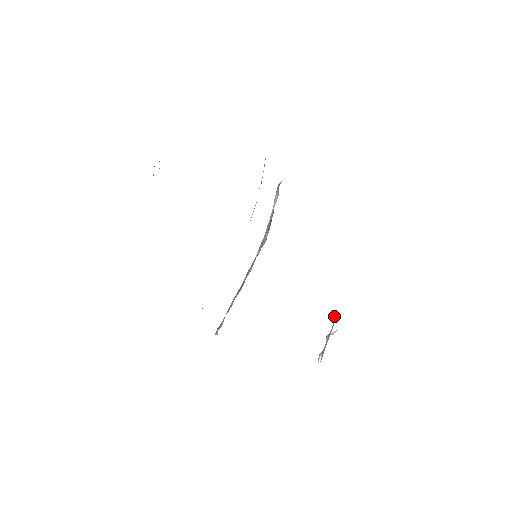
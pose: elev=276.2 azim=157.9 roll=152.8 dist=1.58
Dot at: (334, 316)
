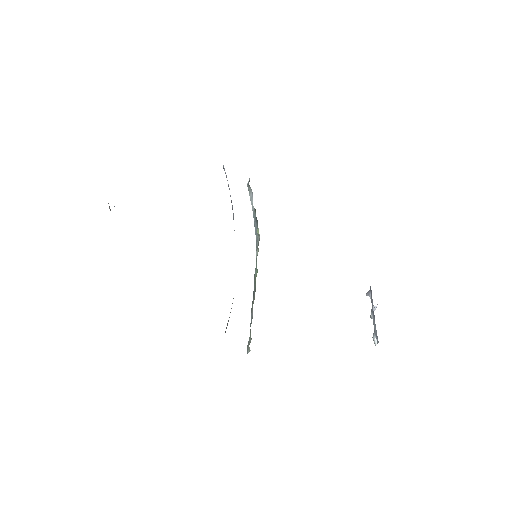
Dot at: (367, 292)
